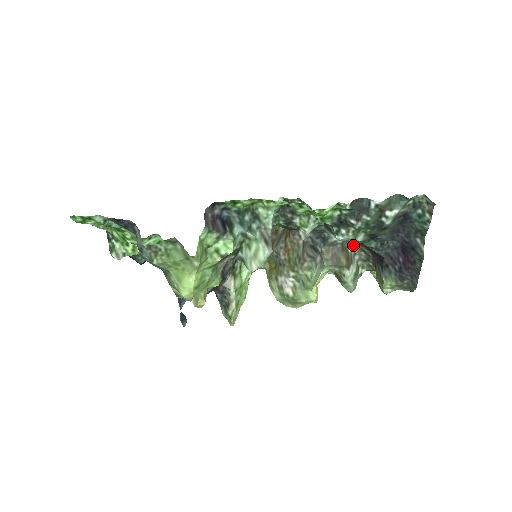
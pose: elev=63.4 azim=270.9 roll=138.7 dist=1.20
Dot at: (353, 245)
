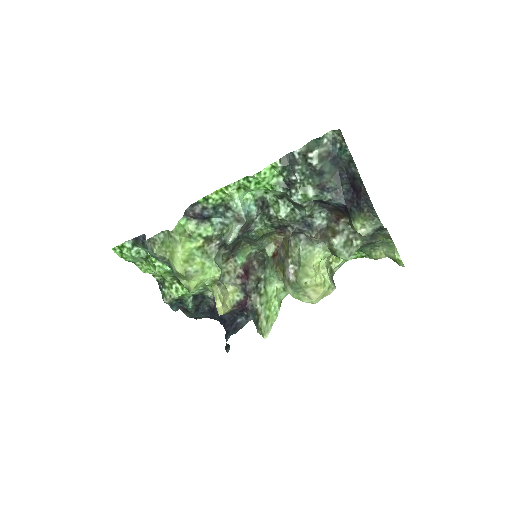
Dot at: (338, 223)
